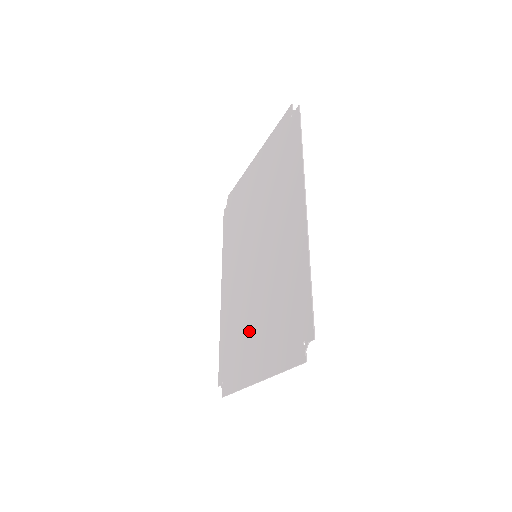
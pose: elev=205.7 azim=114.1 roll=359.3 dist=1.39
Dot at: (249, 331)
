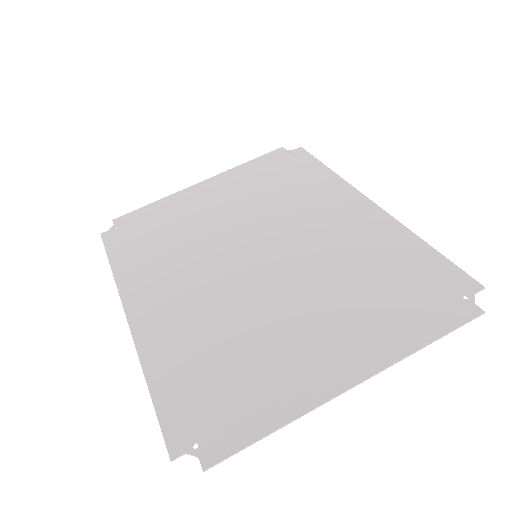
Dot at: (284, 333)
